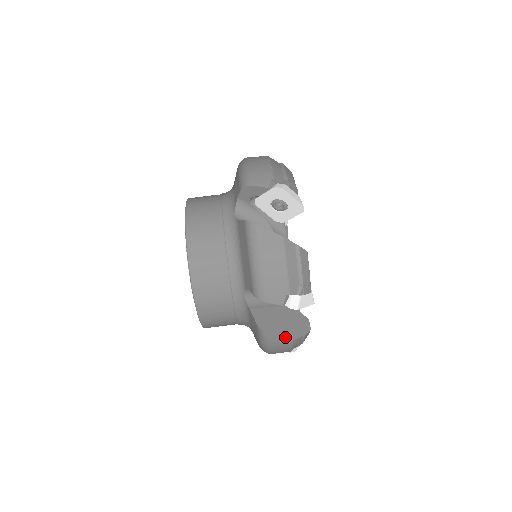
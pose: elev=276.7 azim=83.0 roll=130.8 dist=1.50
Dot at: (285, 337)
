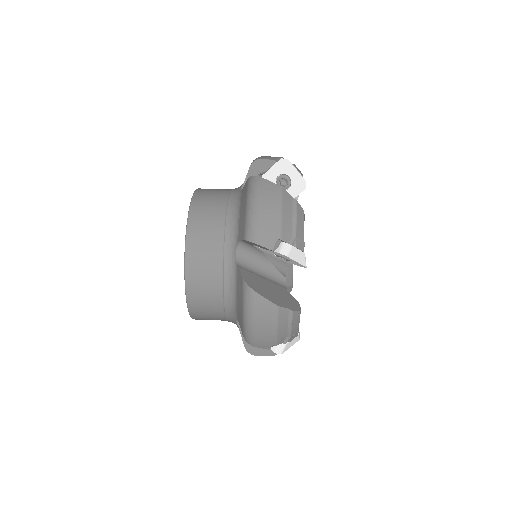
Dot at: (271, 300)
